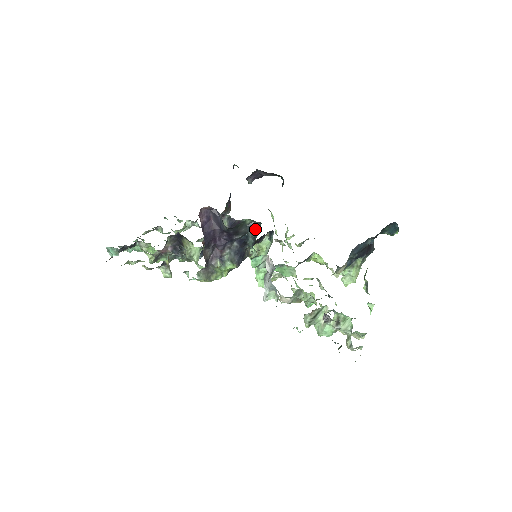
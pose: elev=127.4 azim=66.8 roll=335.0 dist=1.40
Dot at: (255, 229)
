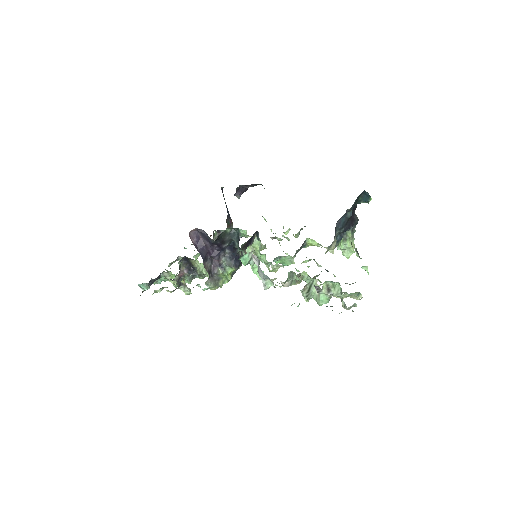
Dot at: (236, 235)
